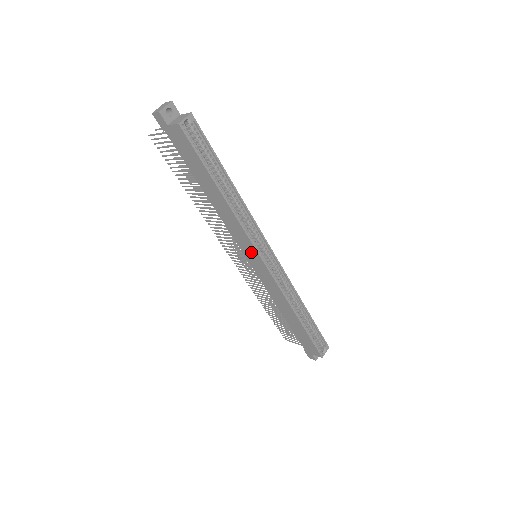
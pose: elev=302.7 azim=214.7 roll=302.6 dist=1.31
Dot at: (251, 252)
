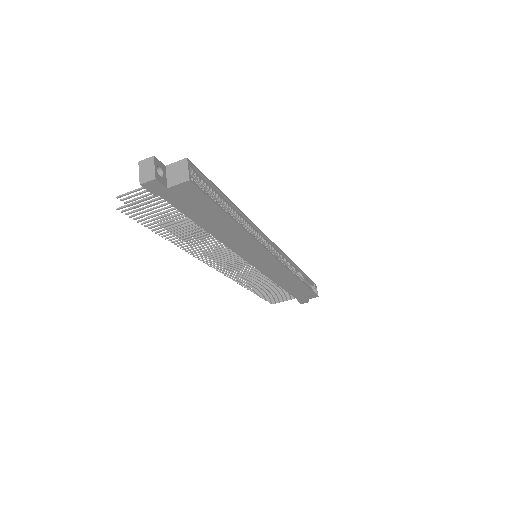
Dot at: (261, 257)
